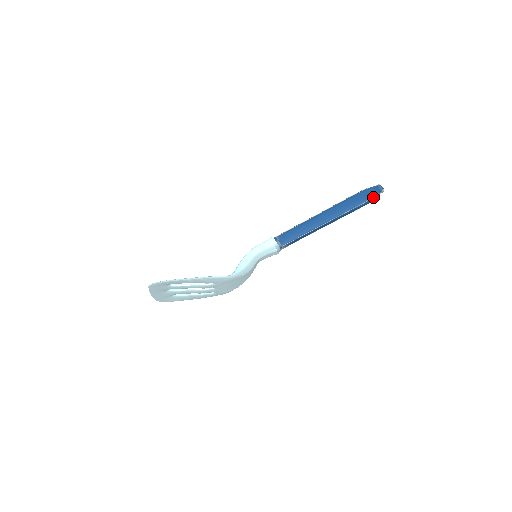
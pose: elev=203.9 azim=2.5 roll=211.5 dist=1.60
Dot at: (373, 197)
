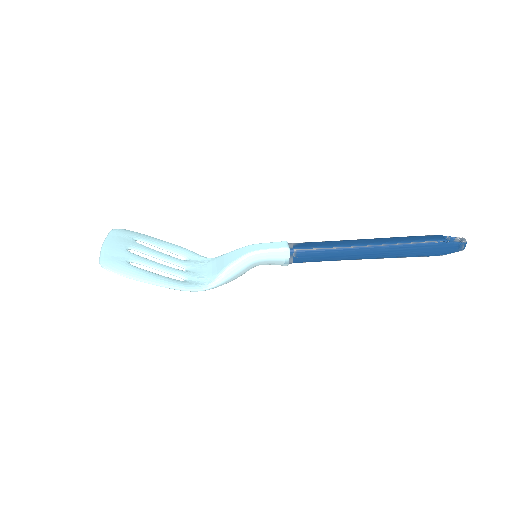
Dot at: occluded
